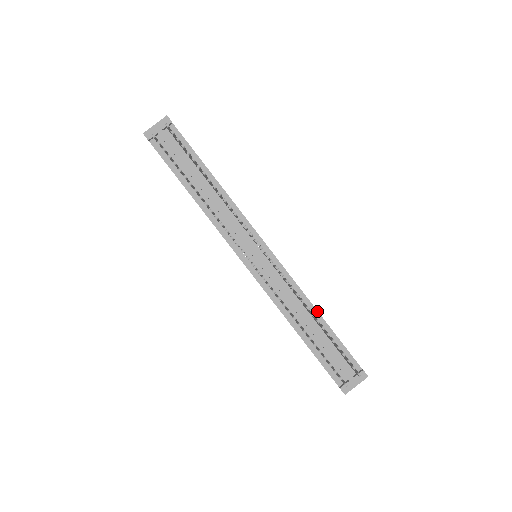
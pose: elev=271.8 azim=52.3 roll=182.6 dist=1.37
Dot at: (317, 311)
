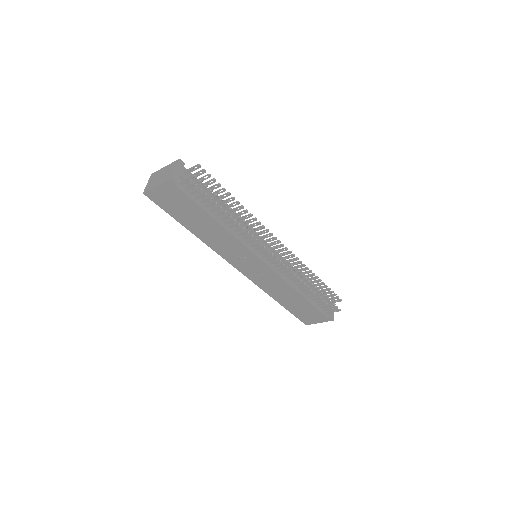
Dot at: occluded
